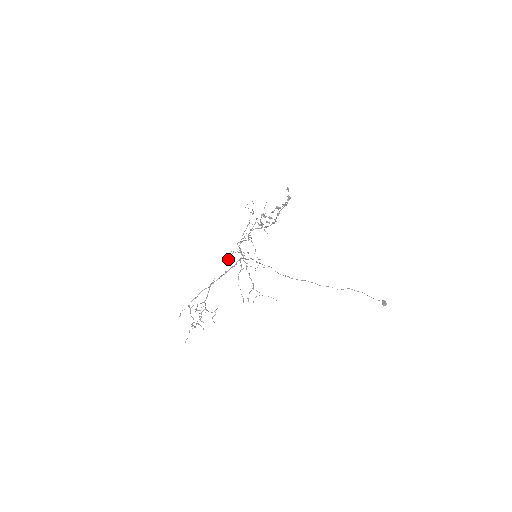
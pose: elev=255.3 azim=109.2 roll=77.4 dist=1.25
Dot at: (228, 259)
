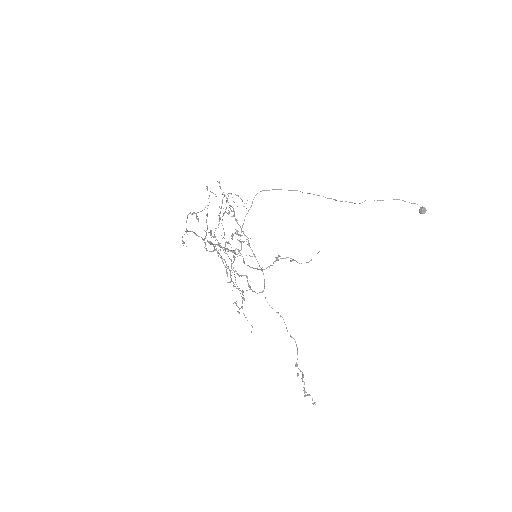
Dot at: occluded
